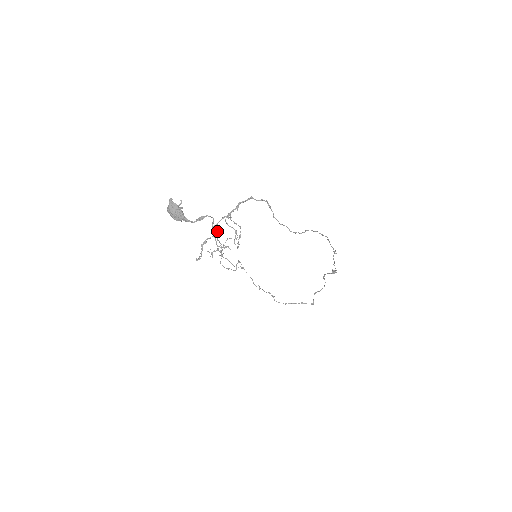
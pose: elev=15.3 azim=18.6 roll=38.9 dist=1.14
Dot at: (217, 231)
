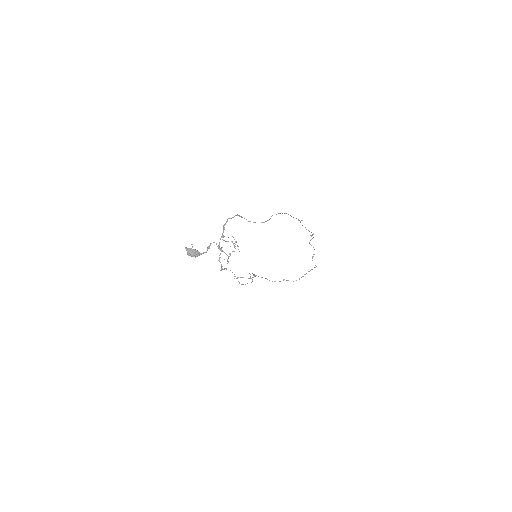
Dot at: occluded
